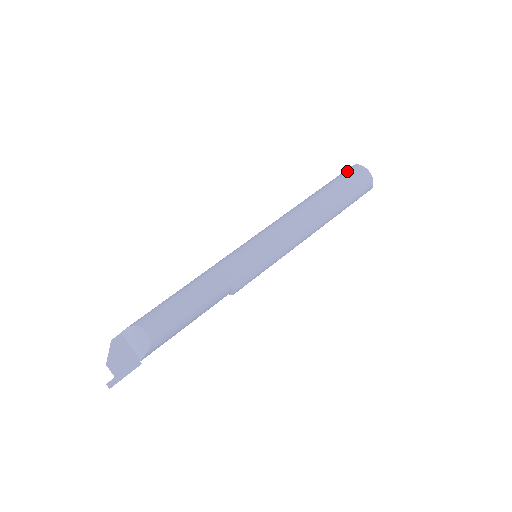
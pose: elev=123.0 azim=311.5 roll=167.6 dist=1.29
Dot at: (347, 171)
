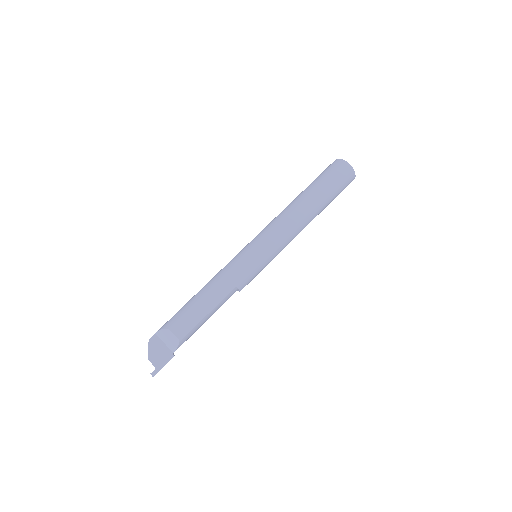
Dot at: (331, 167)
